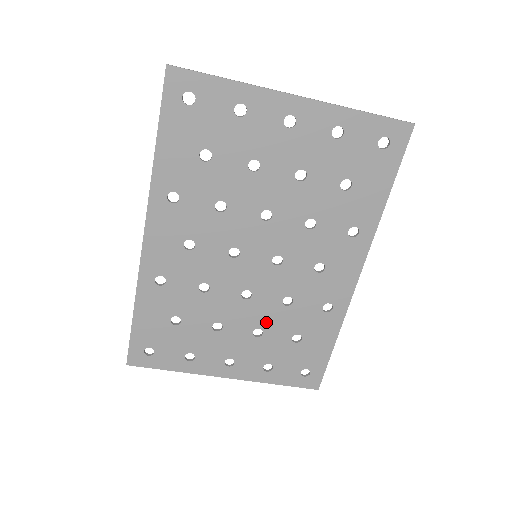
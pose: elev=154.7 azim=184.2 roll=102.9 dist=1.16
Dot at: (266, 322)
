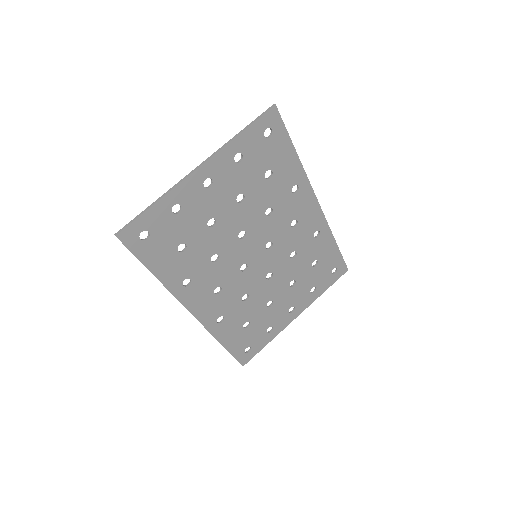
Dot at: (292, 275)
